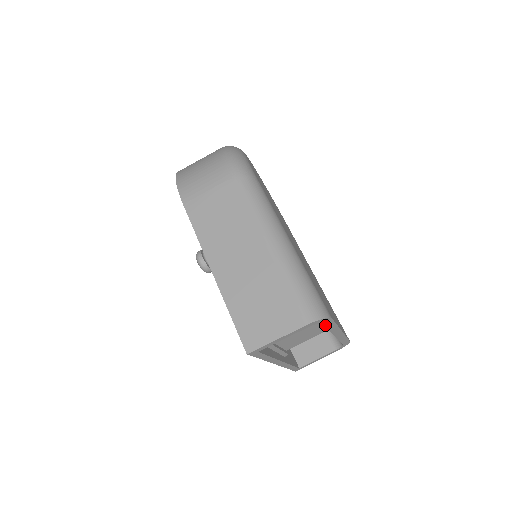
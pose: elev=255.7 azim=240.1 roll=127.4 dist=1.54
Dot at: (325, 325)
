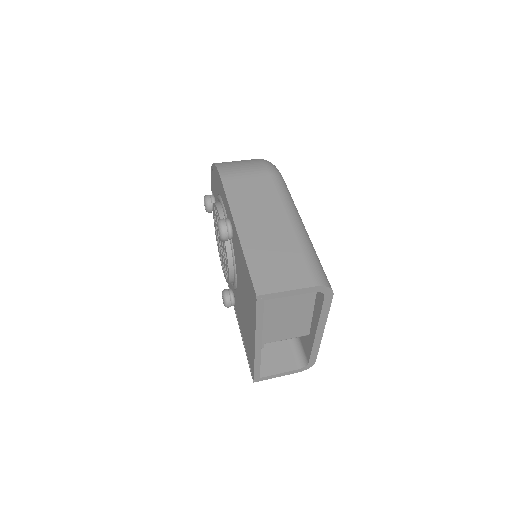
Dot at: (323, 303)
